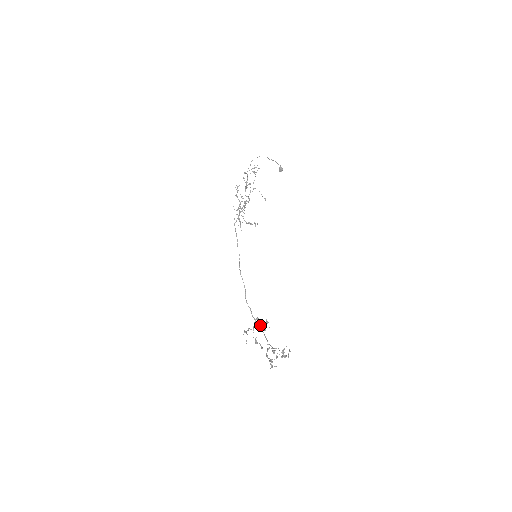
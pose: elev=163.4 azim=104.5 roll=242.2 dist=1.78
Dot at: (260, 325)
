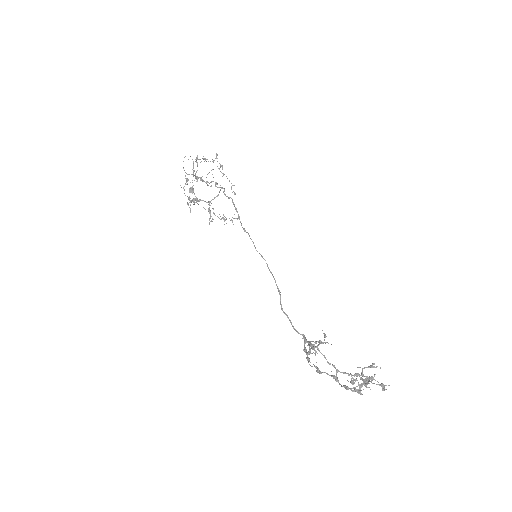
Dot at: (312, 345)
